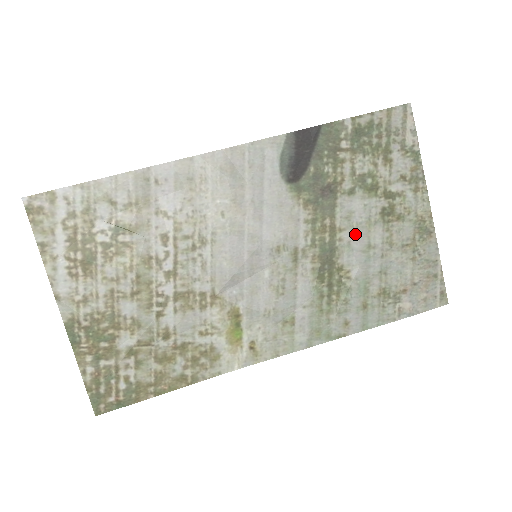
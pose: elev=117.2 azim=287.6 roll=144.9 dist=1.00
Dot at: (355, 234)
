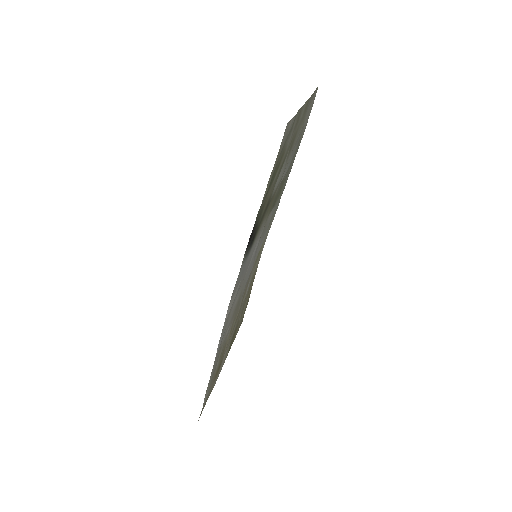
Dot at: occluded
